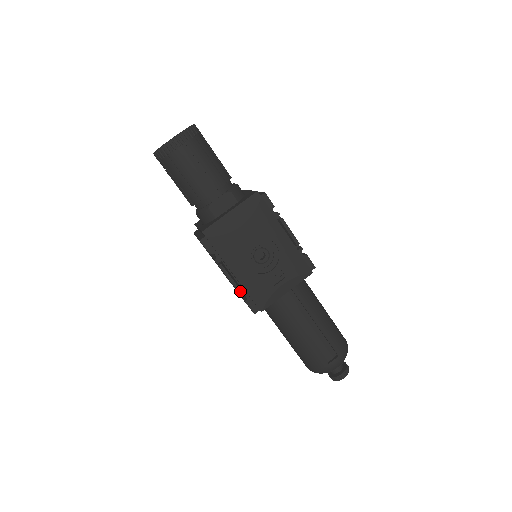
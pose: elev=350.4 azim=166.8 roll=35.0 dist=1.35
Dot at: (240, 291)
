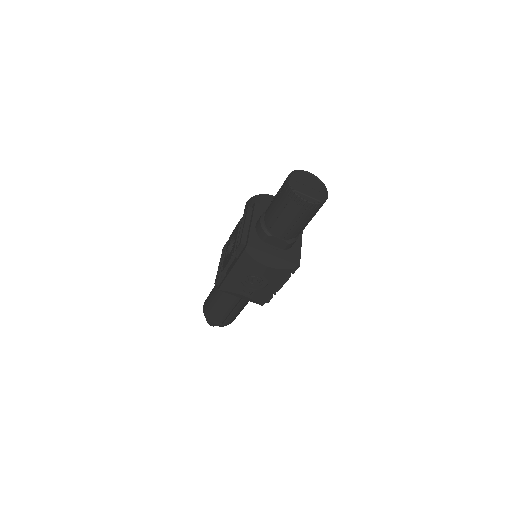
Dot at: occluded
